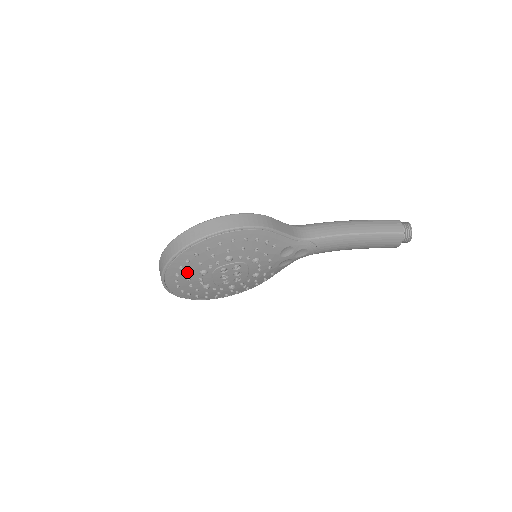
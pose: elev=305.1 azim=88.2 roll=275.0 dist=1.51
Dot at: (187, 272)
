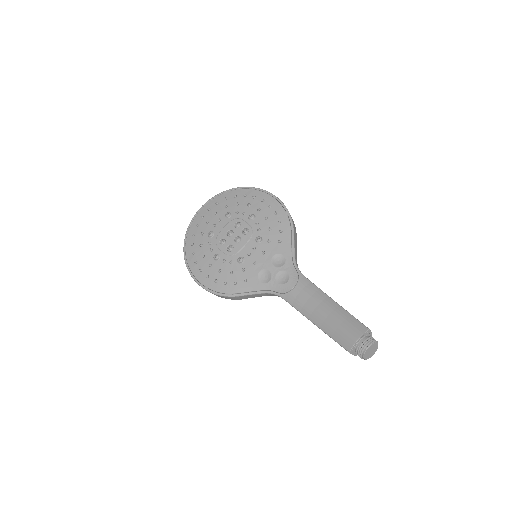
Dot at: (223, 207)
